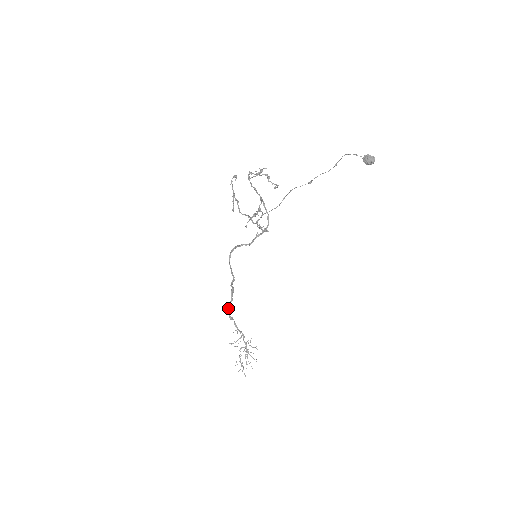
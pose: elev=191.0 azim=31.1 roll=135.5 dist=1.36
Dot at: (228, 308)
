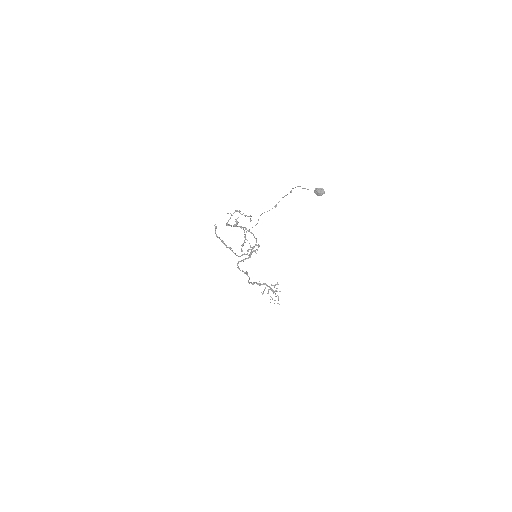
Dot at: (249, 283)
